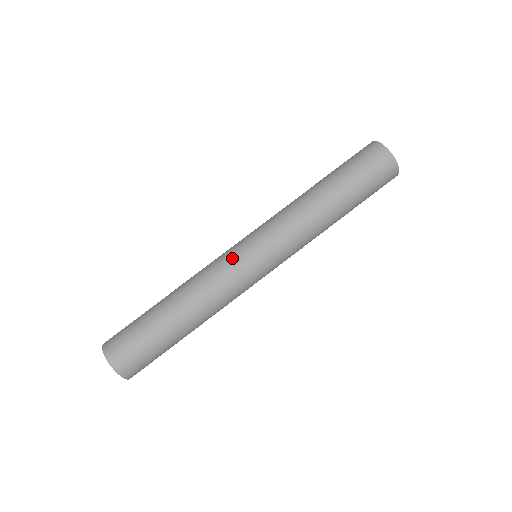
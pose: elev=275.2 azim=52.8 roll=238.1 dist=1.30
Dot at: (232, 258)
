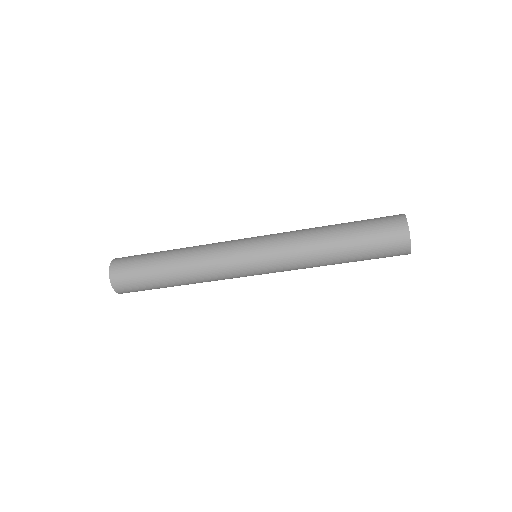
Dot at: (236, 269)
